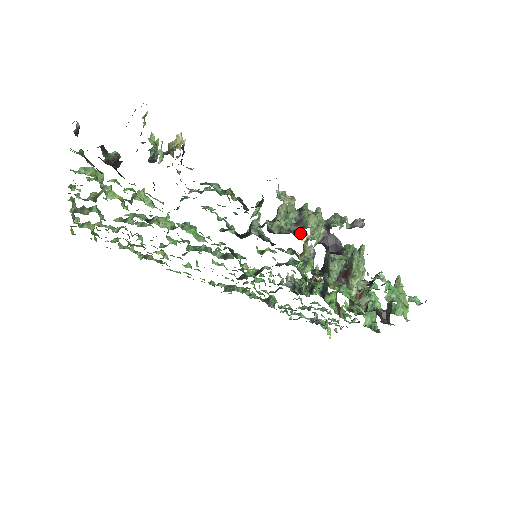
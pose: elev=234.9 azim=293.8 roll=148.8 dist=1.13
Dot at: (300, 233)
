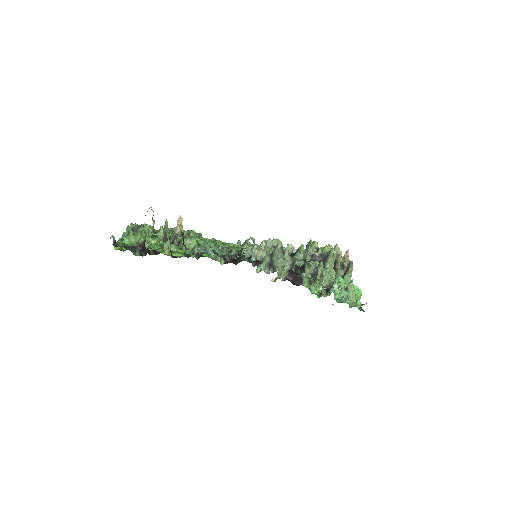
Dot at: occluded
